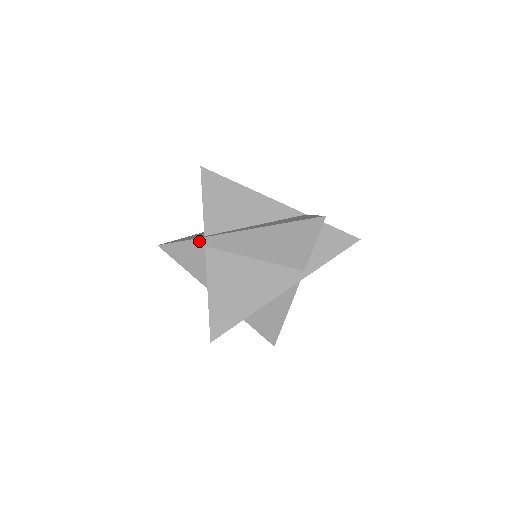
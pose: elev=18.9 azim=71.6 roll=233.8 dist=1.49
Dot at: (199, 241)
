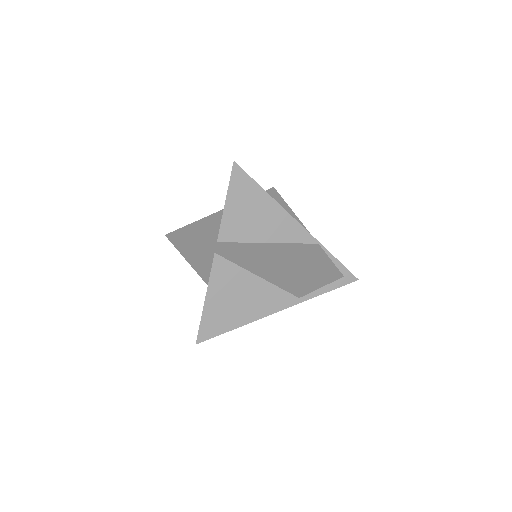
Dot at: (211, 247)
